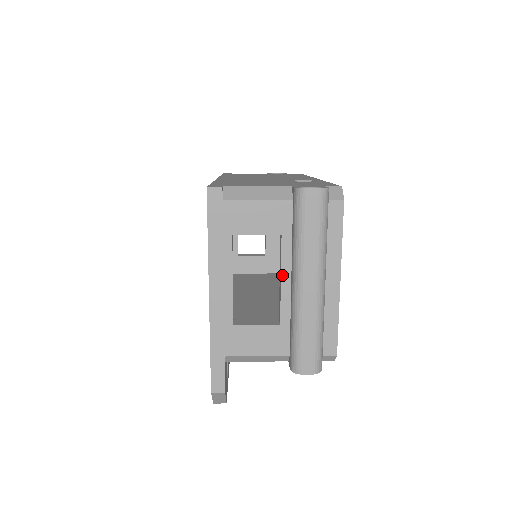
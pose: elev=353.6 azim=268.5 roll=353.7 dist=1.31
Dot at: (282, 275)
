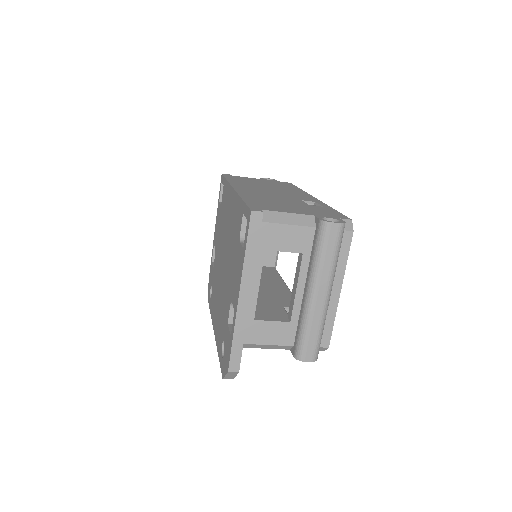
Dot at: (298, 284)
